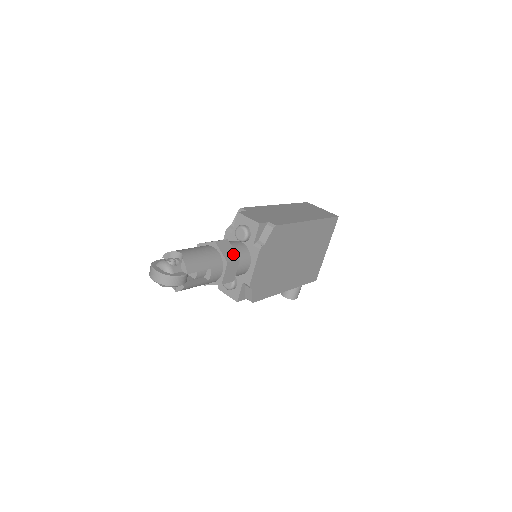
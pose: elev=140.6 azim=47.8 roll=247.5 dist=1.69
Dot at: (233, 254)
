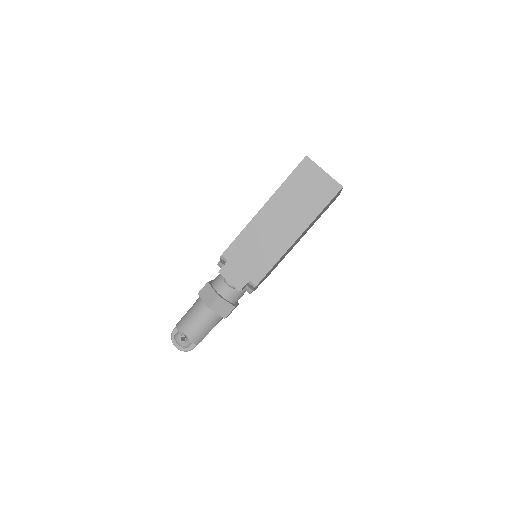
Dot at: (228, 307)
